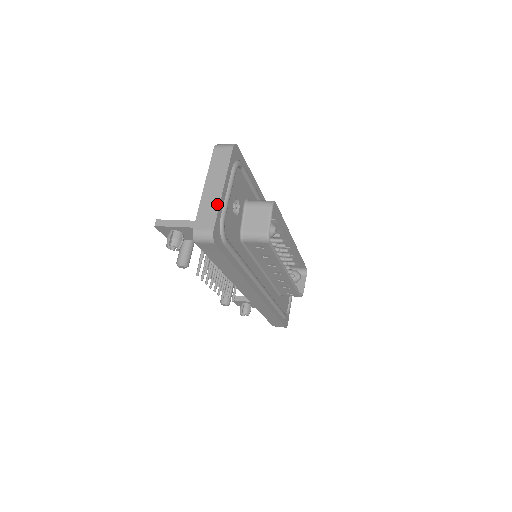
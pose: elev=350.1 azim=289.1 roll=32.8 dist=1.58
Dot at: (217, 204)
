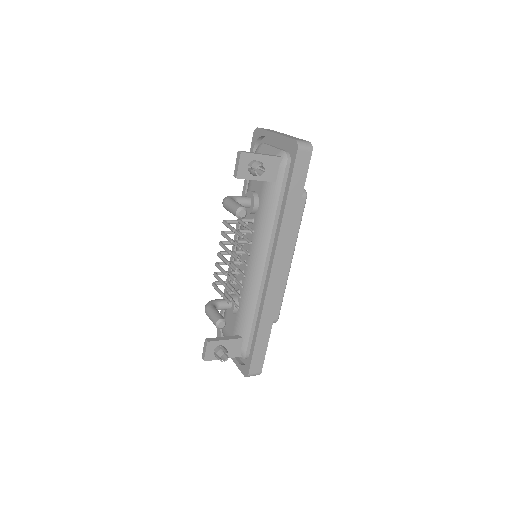
Dot at: occluded
